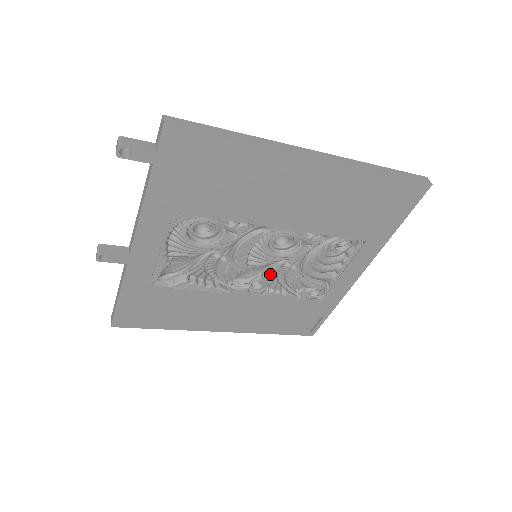
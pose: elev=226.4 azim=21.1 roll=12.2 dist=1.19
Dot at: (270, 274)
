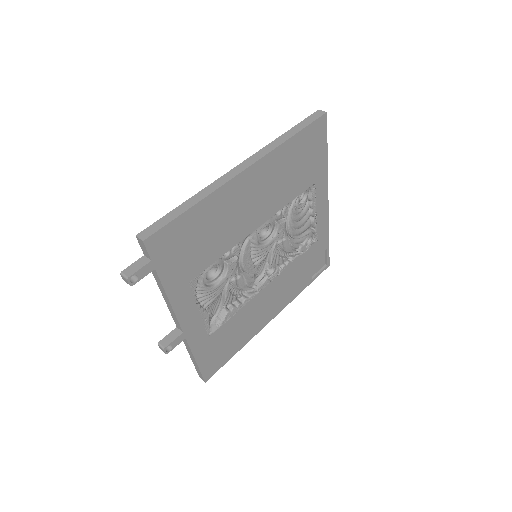
Dot at: (273, 258)
